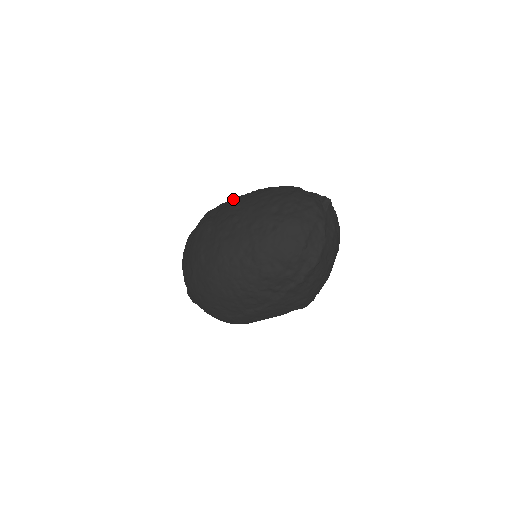
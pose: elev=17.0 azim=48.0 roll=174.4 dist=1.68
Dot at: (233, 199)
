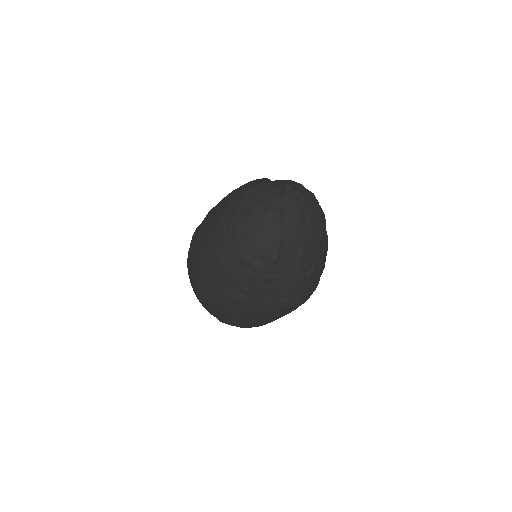
Dot at: occluded
